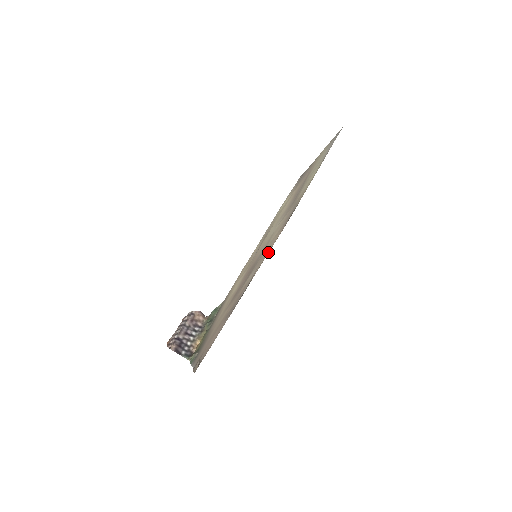
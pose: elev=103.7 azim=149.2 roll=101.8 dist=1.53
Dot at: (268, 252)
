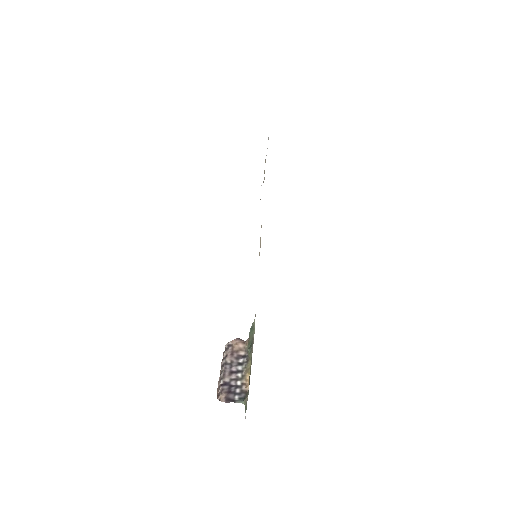
Dot at: occluded
